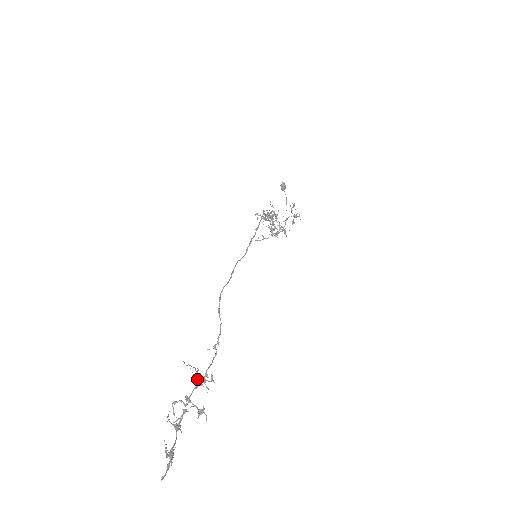
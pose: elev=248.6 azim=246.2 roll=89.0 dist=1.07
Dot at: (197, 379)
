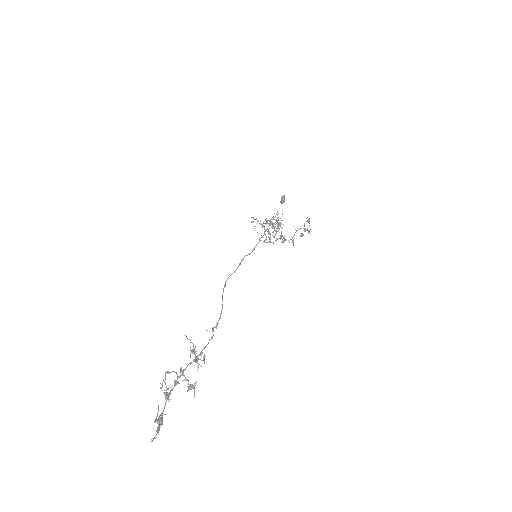
Dot at: (195, 355)
